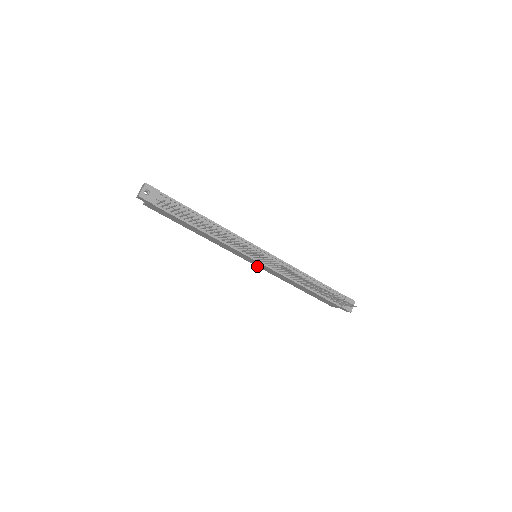
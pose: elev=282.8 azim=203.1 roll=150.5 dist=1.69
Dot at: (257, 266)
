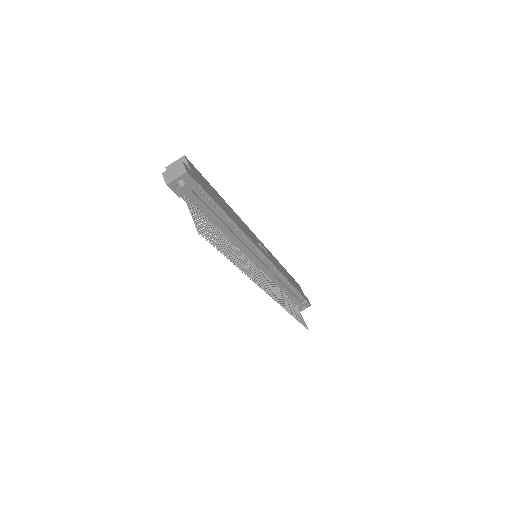
Dot at: occluded
